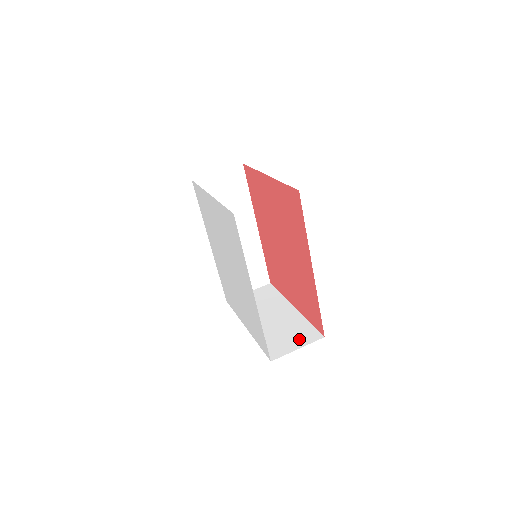
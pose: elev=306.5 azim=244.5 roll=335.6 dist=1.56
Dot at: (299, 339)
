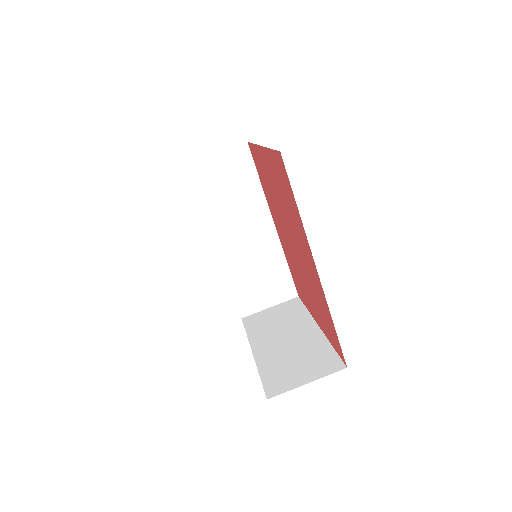
Dot at: (312, 369)
